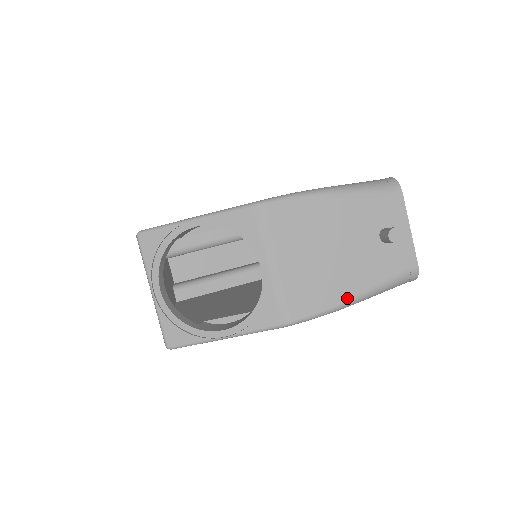
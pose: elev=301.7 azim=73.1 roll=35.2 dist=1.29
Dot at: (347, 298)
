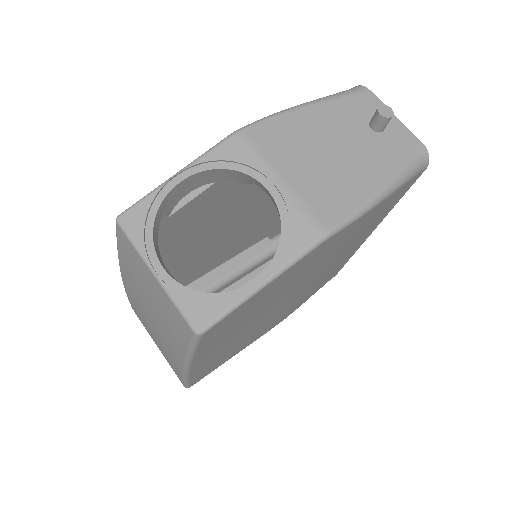
Dot at: (373, 191)
